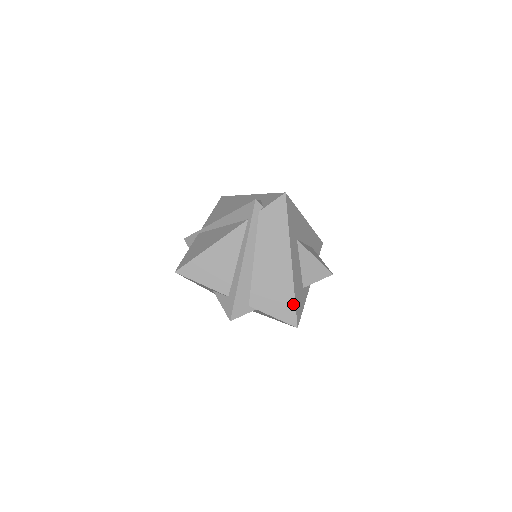
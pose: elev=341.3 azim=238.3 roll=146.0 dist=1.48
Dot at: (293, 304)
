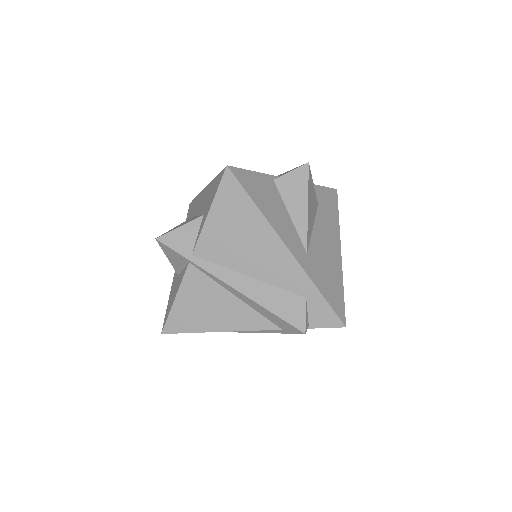
Dot at: occluded
